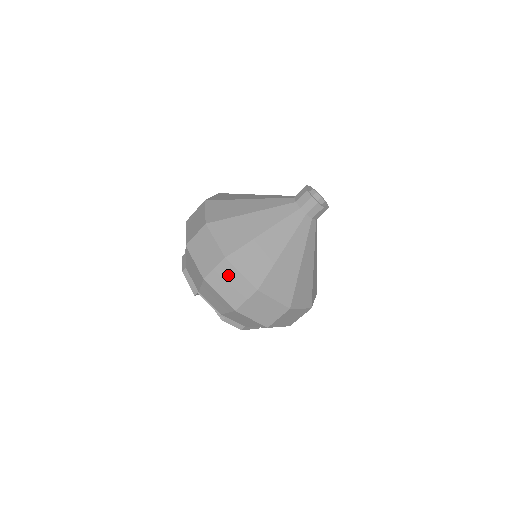
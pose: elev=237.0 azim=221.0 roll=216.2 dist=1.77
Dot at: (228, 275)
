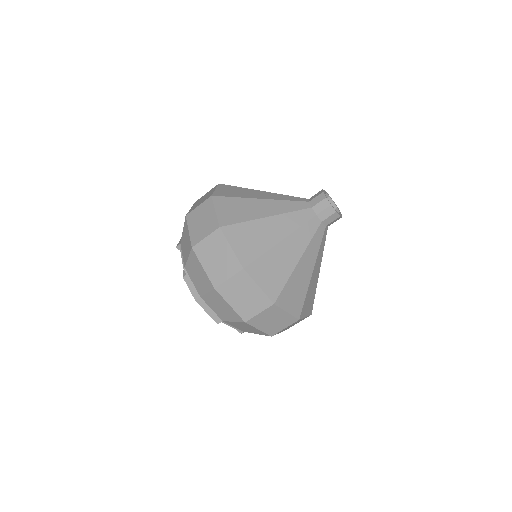
Dot at: (205, 212)
